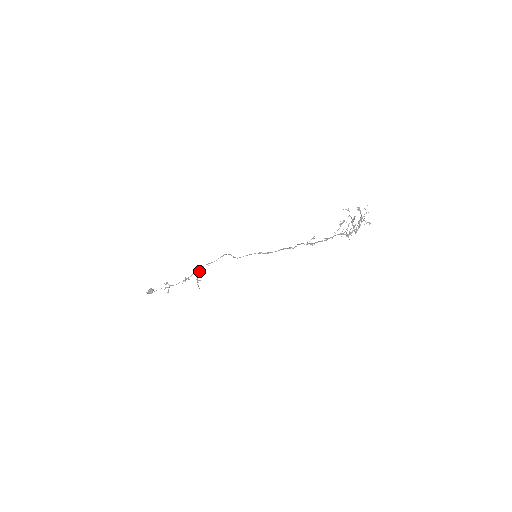
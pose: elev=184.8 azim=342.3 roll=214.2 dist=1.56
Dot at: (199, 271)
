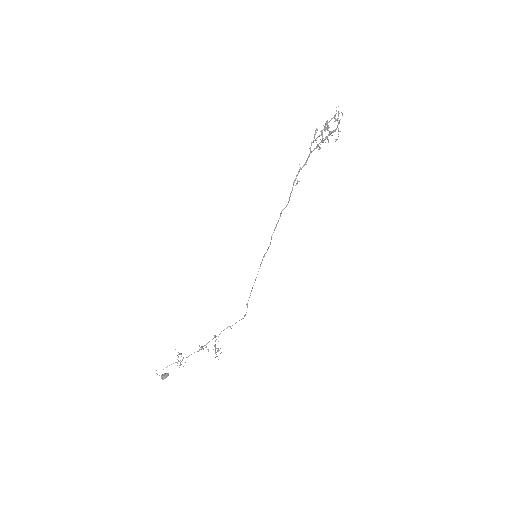
Dot at: occluded
